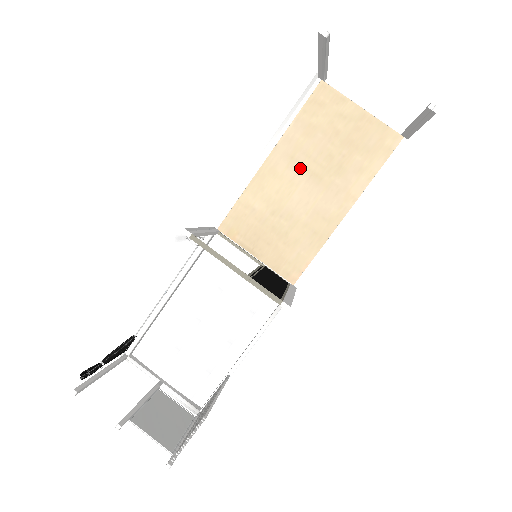
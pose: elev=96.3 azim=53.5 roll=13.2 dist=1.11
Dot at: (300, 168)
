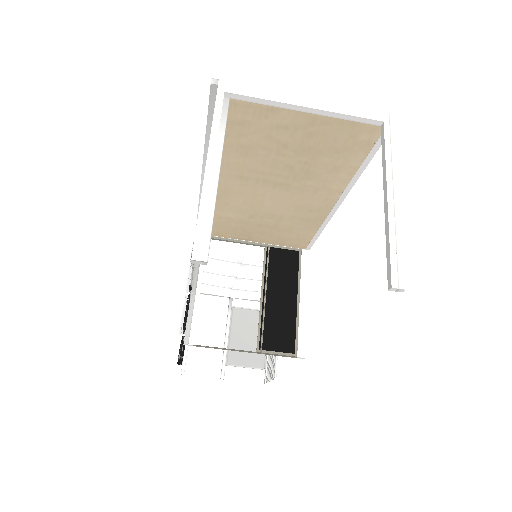
Dot at: (257, 183)
